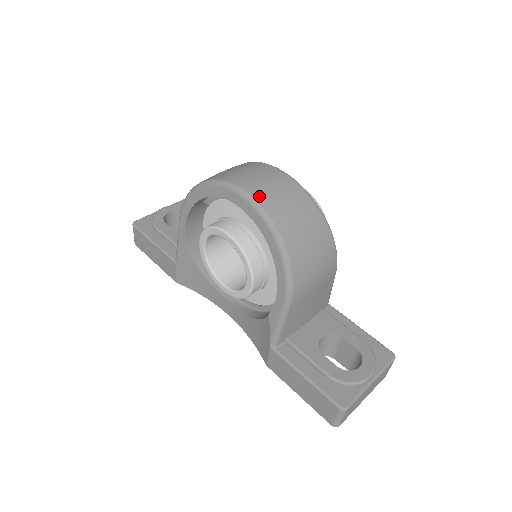
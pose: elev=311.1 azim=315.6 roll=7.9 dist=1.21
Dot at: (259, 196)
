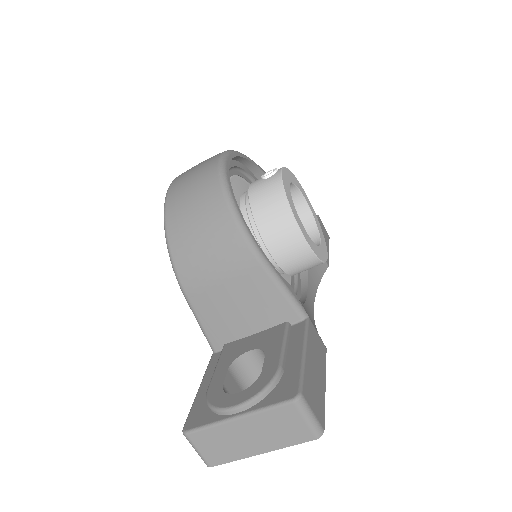
Dot at: (175, 181)
